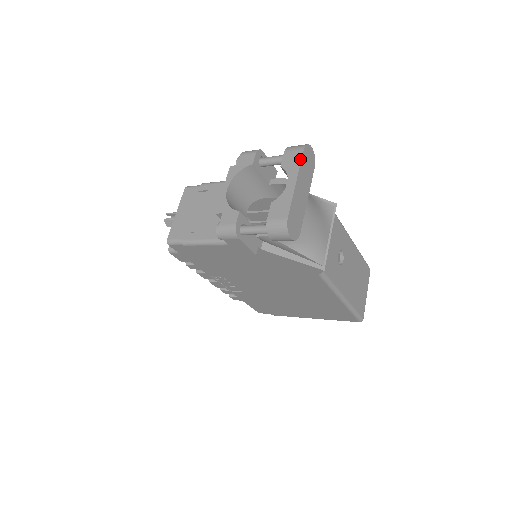
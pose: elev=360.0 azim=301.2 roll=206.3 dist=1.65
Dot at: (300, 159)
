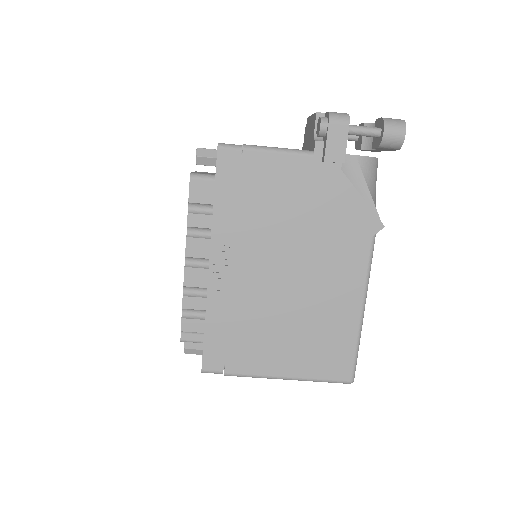
Dot at: occluded
